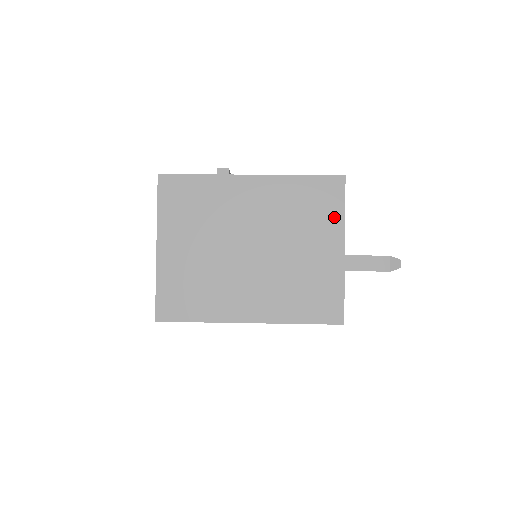
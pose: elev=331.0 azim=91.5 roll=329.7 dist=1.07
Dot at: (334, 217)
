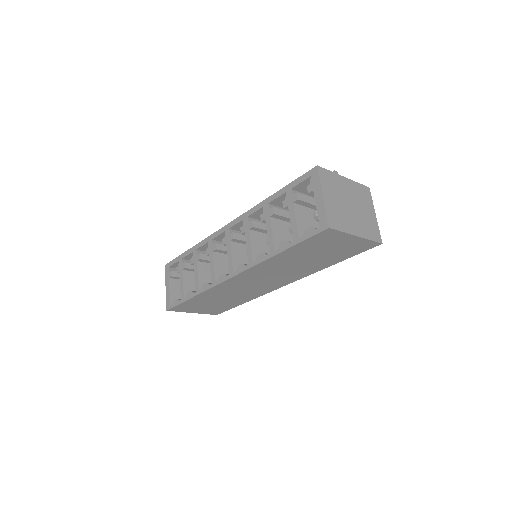
Dot at: (370, 202)
